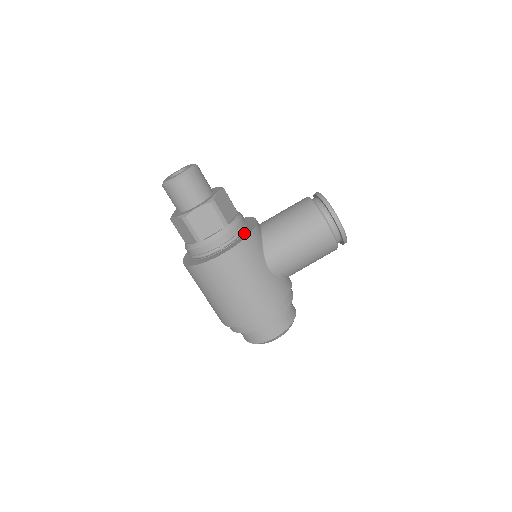
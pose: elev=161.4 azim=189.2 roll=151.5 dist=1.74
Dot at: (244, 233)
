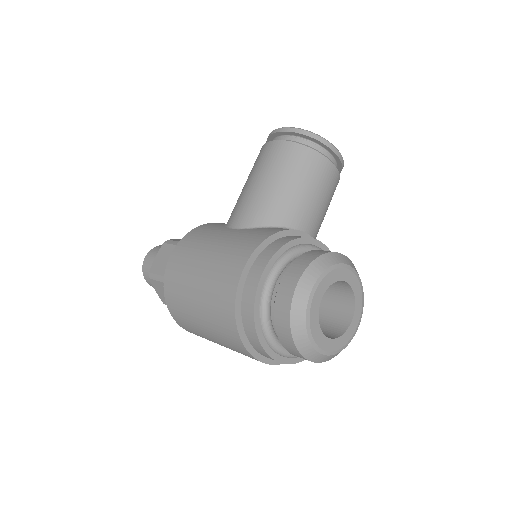
Dot at: occluded
